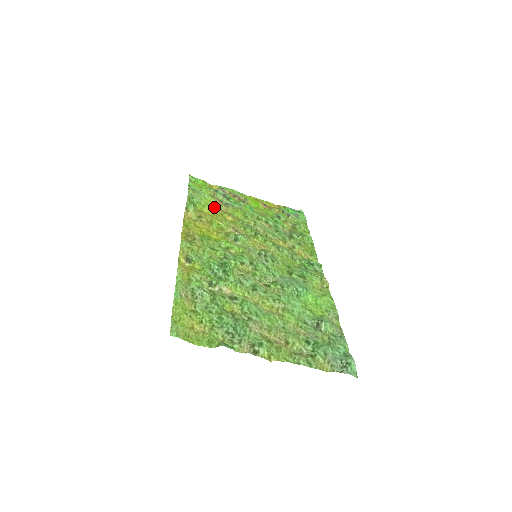
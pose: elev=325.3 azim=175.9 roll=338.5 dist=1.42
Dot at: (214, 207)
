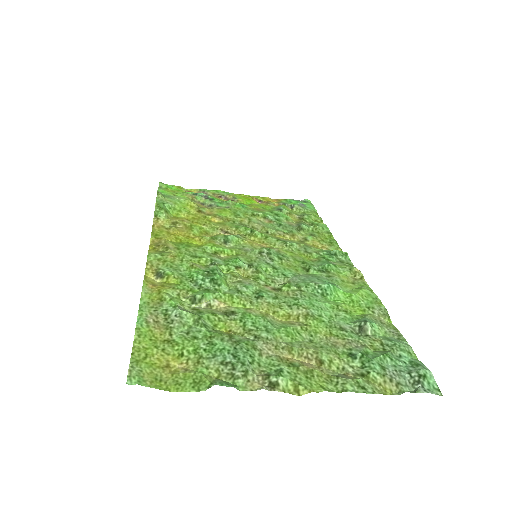
Dot at: (193, 210)
